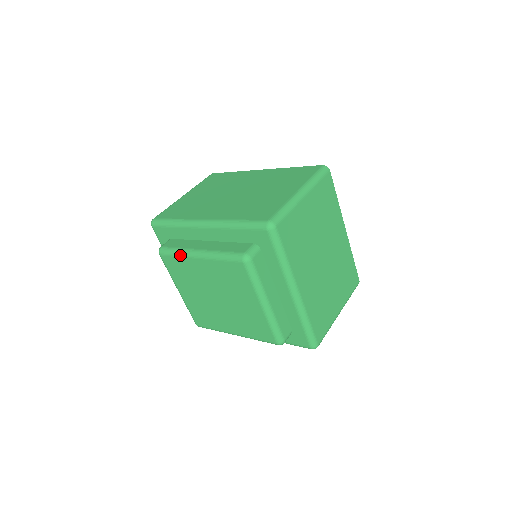
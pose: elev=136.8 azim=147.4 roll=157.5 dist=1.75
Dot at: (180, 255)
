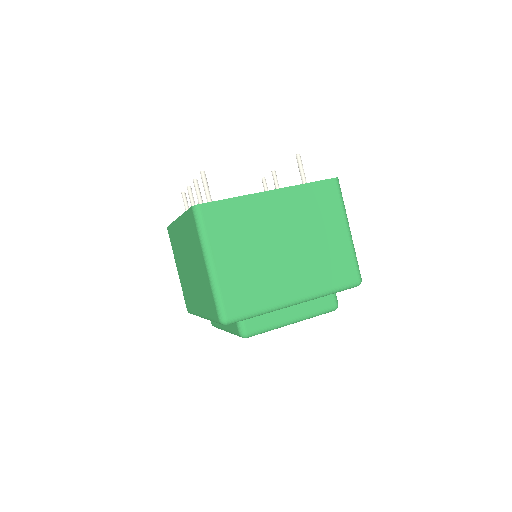
Dot at: occluded
